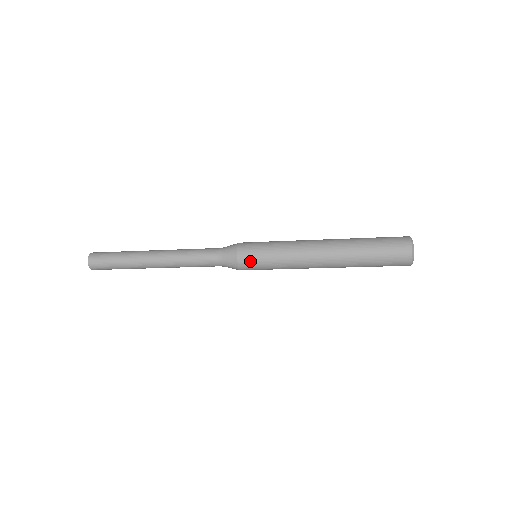
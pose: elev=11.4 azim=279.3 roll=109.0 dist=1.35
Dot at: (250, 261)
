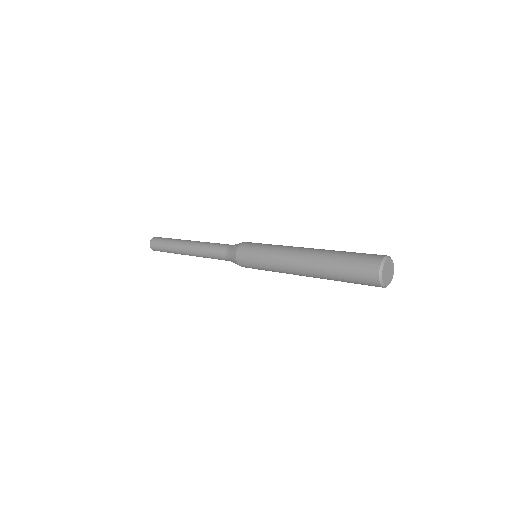
Dot at: (247, 266)
